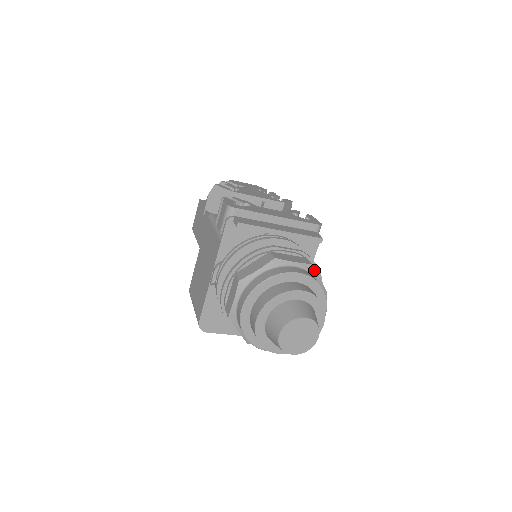
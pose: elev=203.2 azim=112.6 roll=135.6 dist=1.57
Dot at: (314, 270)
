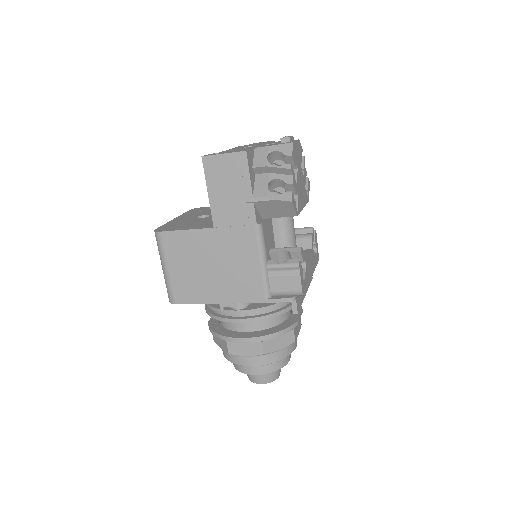
Dot at: occluded
